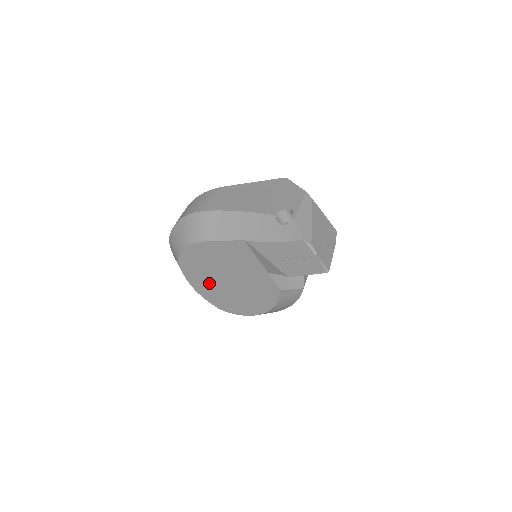
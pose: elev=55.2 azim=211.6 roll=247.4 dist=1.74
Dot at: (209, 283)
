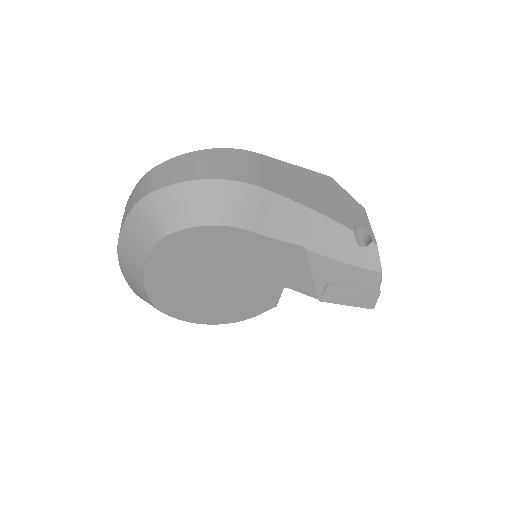
Dot at: (181, 276)
